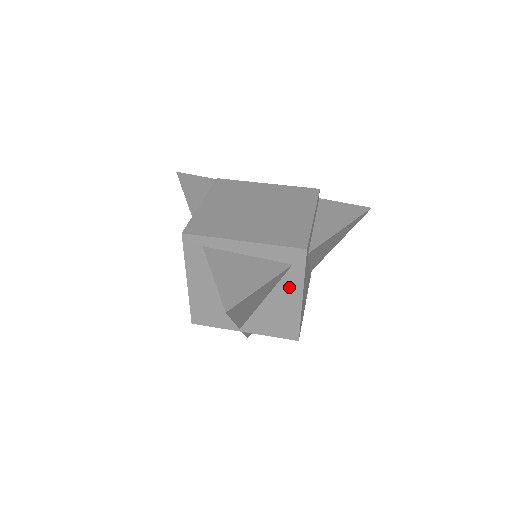
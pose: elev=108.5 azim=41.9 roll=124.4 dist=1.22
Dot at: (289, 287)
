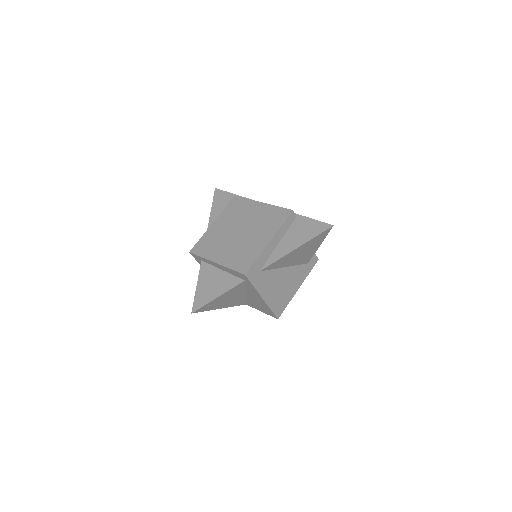
Dot at: (252, 291)
